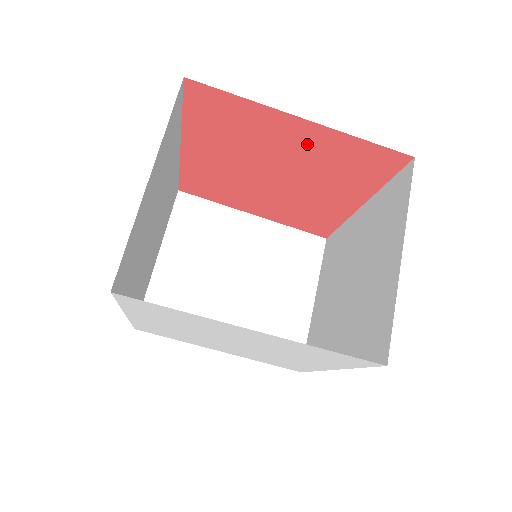
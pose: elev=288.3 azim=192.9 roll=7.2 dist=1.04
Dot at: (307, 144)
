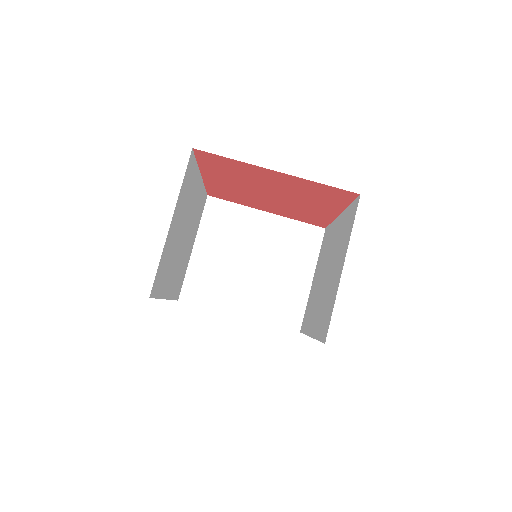
Dot at: (285, 182)
